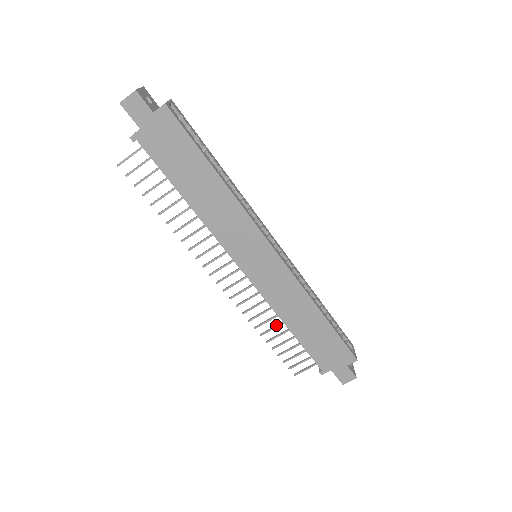
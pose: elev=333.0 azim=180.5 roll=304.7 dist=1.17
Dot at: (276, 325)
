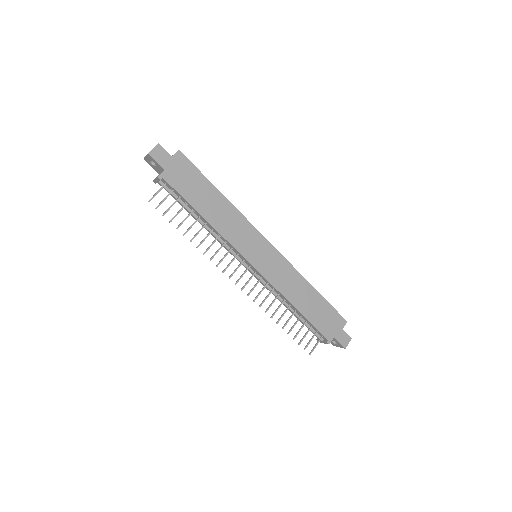
Dot at: (285, 310)
